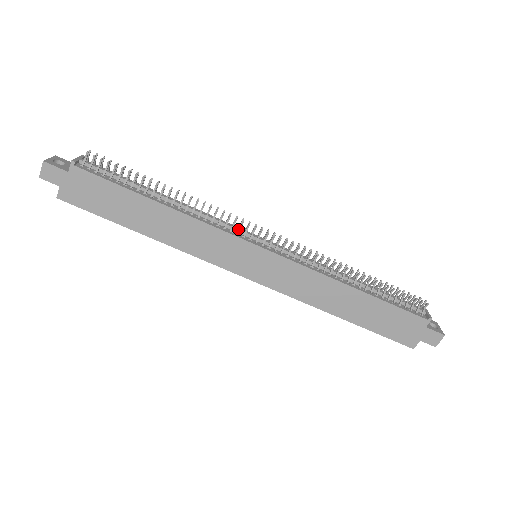
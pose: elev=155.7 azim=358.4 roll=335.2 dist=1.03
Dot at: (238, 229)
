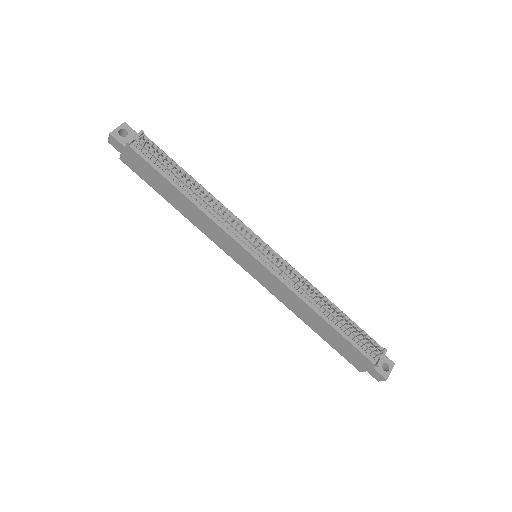
Dot at: (242, 236)
